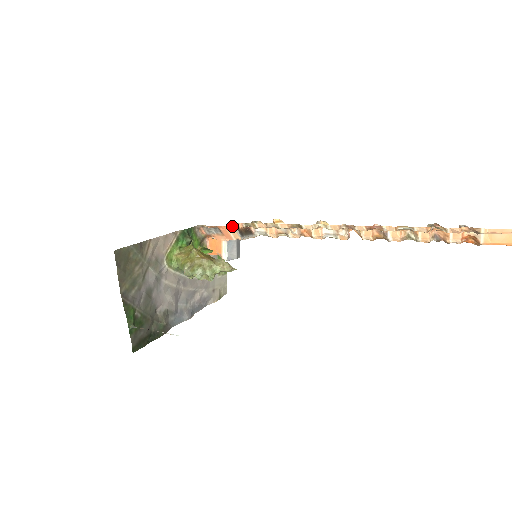
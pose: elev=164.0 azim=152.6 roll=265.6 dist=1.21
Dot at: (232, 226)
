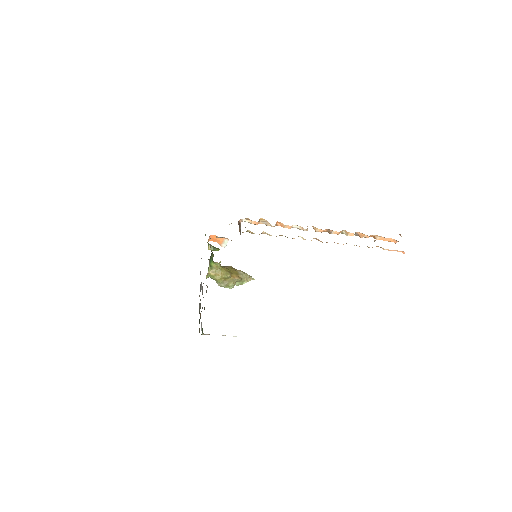
Dot at: occluded
